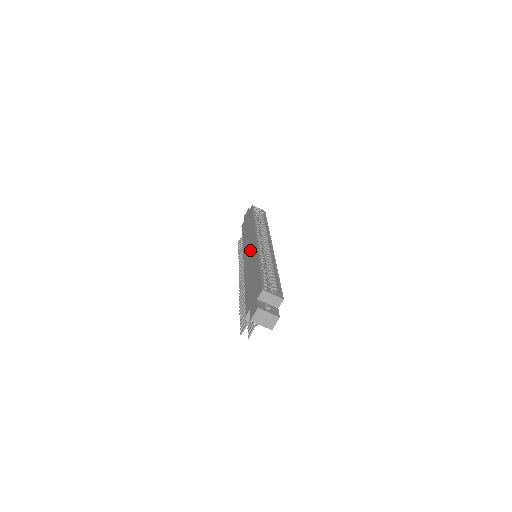
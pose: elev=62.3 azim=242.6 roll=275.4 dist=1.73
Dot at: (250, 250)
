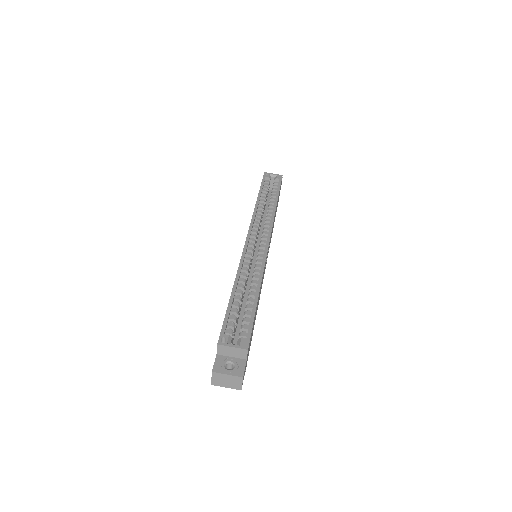
Dot at: occluded
